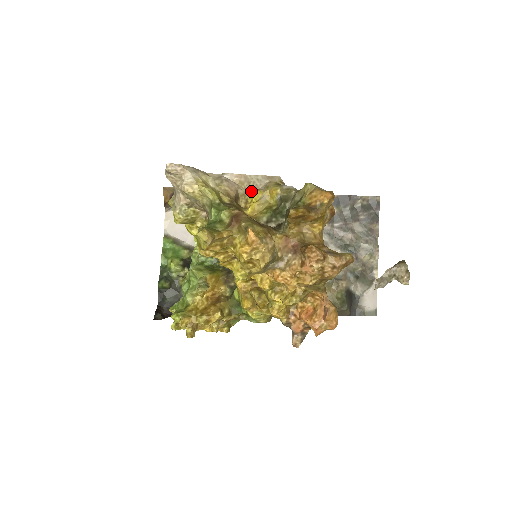
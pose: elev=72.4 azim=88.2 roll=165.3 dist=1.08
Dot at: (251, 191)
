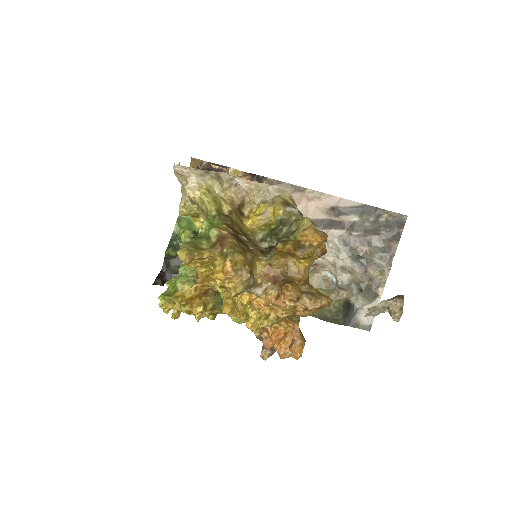
Dot at: (259, 200)
